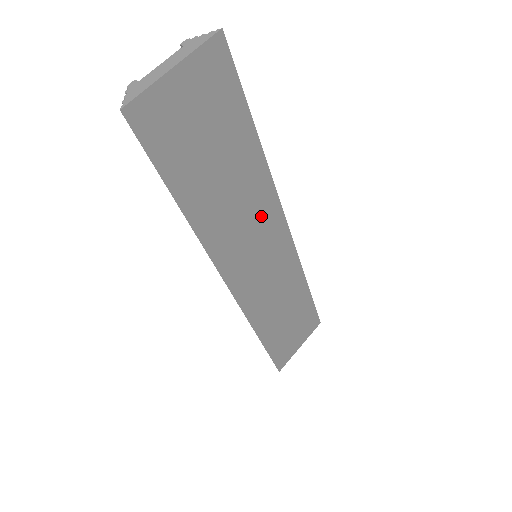
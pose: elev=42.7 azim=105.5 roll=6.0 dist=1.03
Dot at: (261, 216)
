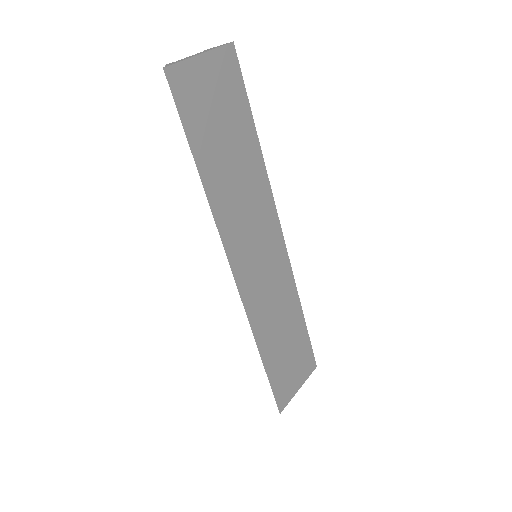
Dot at: (260, 212)
